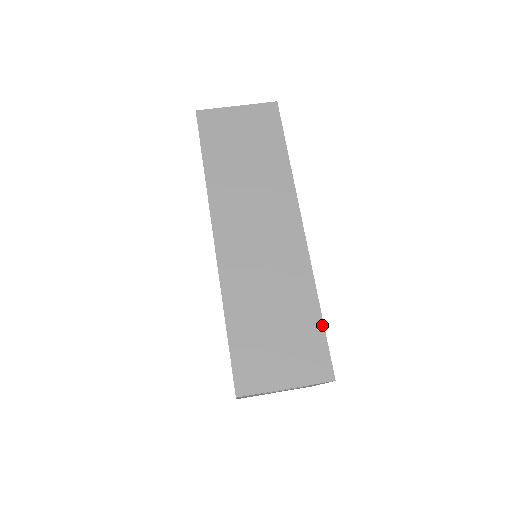
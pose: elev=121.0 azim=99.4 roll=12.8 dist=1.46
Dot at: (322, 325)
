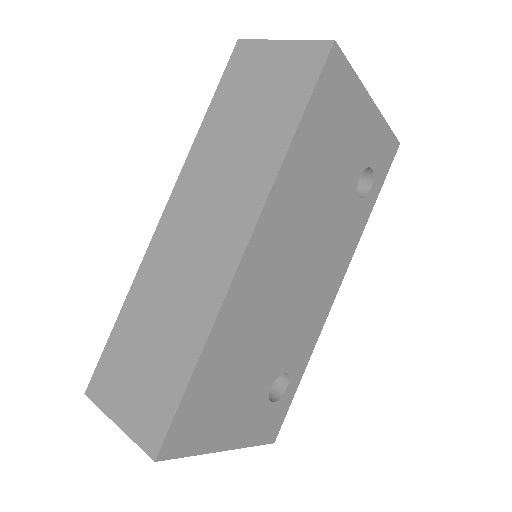
Dot at: (184, 387)
